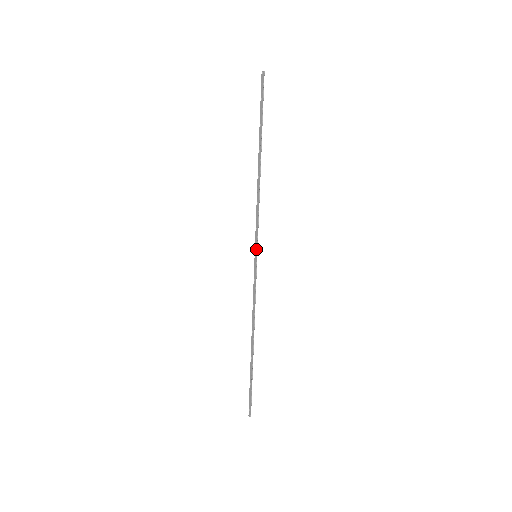
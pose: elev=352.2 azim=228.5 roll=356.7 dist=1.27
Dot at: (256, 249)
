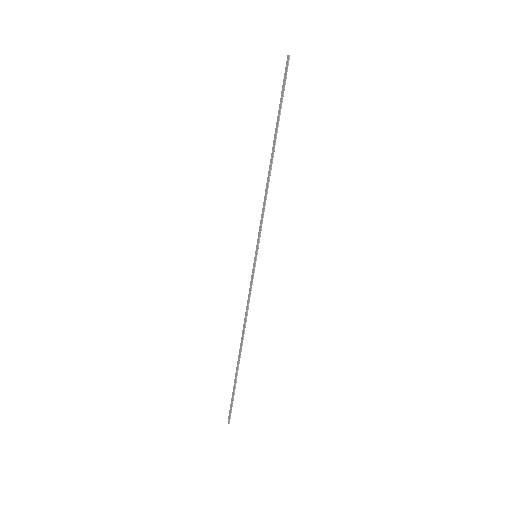
Dot at: (257, 248)
